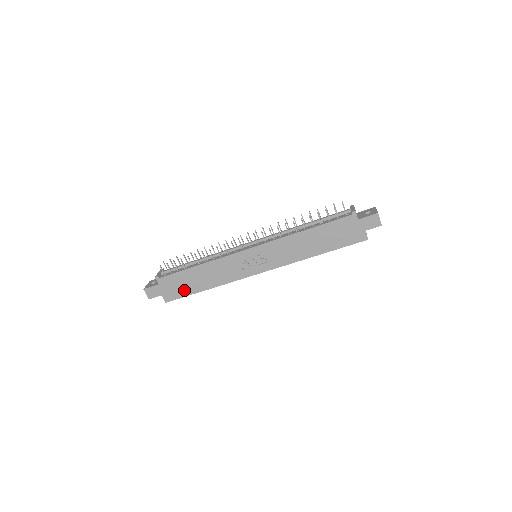
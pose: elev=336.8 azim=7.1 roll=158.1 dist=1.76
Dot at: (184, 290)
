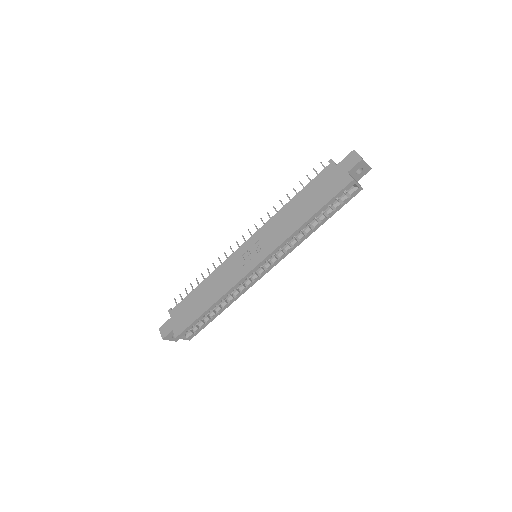
Dot at: (191, 316)
